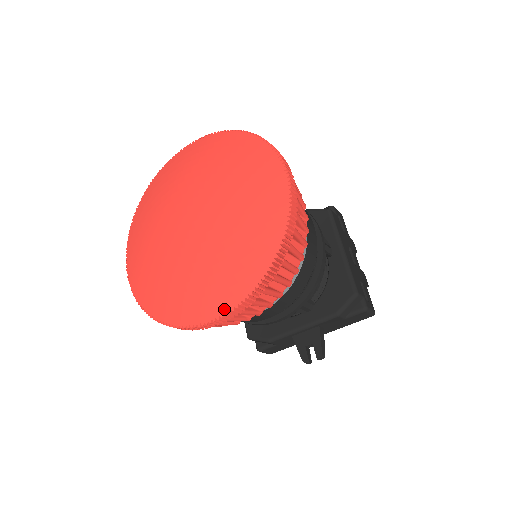
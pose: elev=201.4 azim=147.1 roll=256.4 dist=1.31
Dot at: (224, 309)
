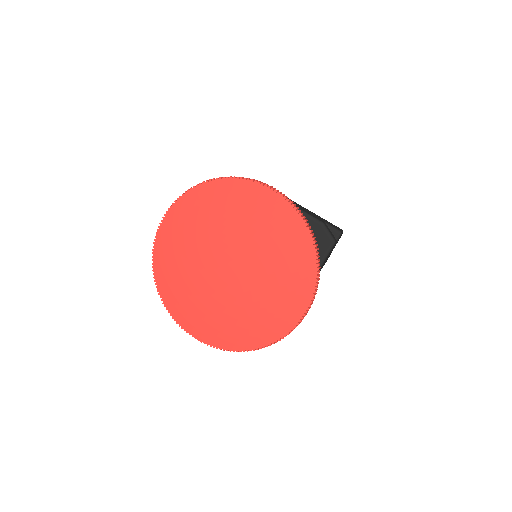
Dot at: (203, 340)
